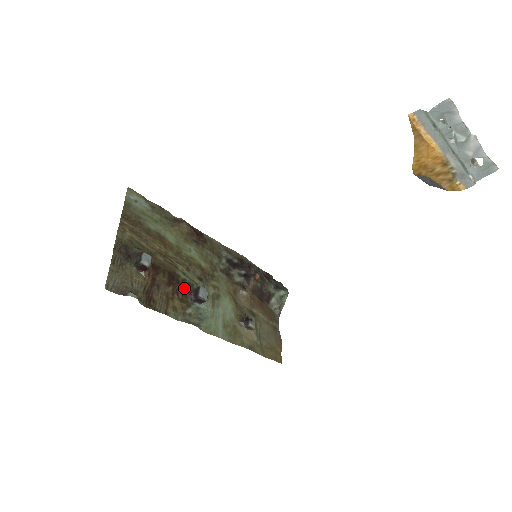
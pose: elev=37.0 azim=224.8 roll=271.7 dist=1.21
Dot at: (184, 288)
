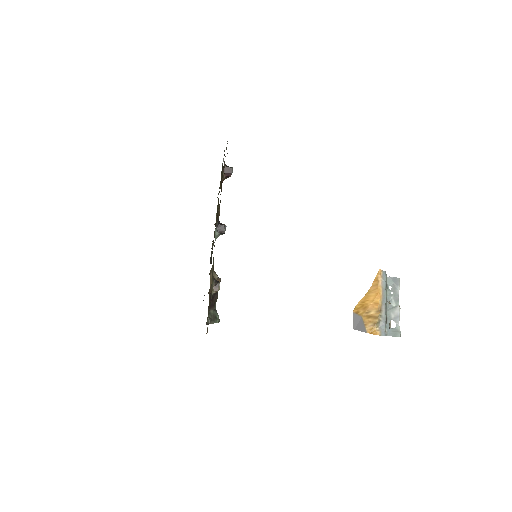
Dot at: occluded
